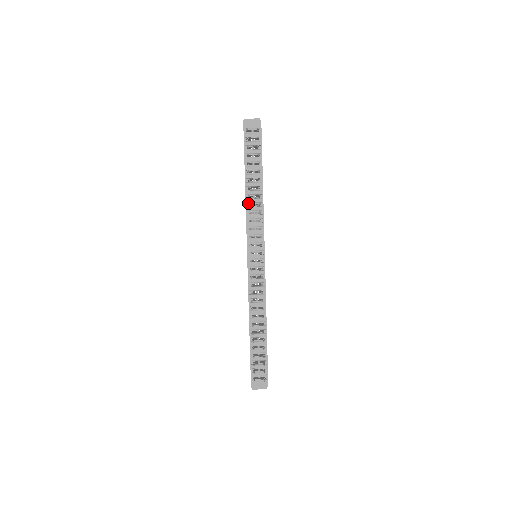
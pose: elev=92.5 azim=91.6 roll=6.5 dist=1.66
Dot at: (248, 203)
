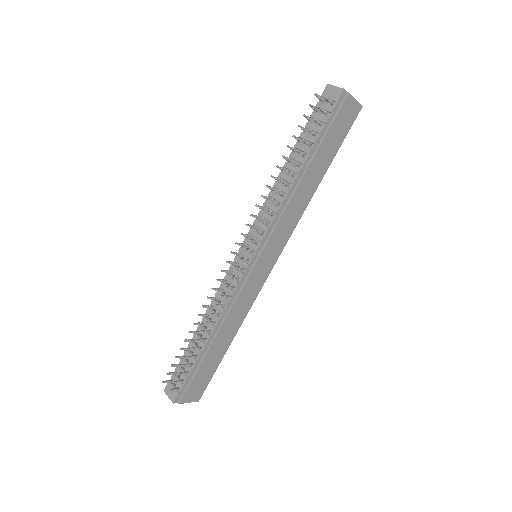
Dot at: (274, 187)
